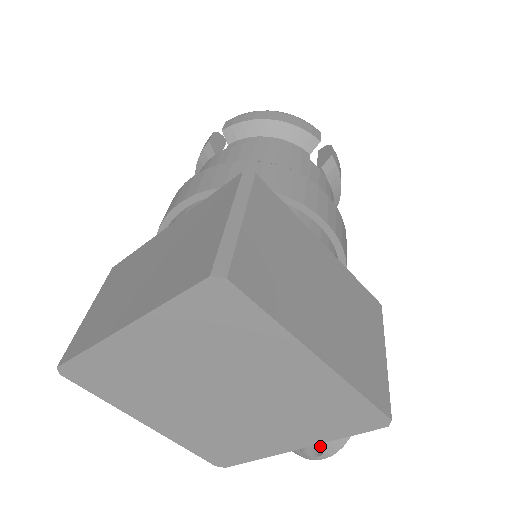
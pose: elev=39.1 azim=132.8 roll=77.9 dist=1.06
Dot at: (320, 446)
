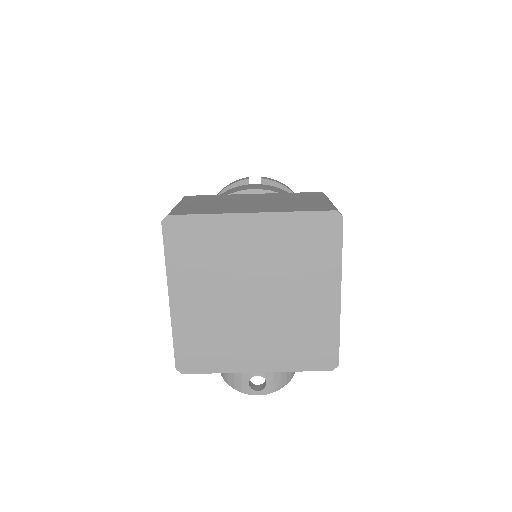
Dot at: (267, 381)
